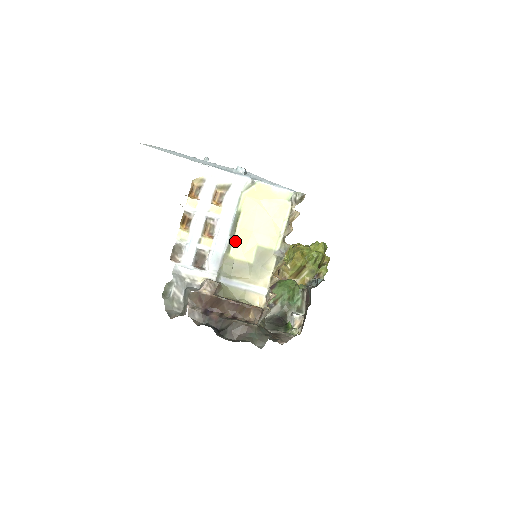
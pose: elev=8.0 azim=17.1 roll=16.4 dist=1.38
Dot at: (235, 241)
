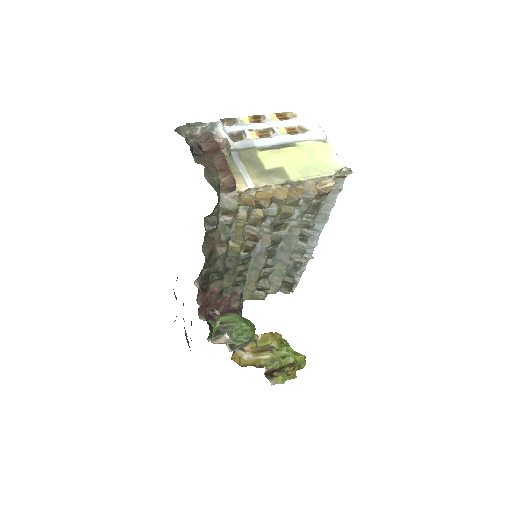
Dot at: (272, 151)
